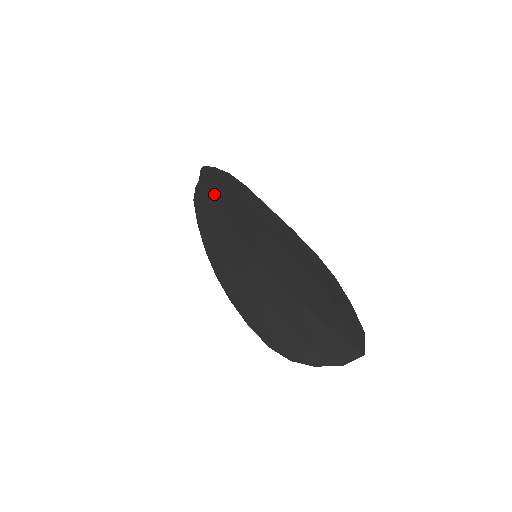
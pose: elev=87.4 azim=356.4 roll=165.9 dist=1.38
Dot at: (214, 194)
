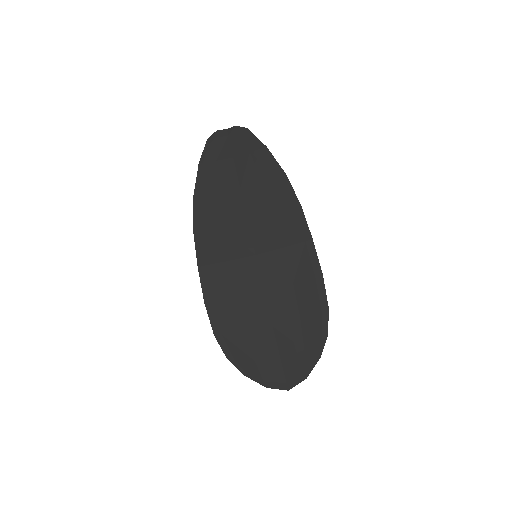
Dot at: (245, 165)
